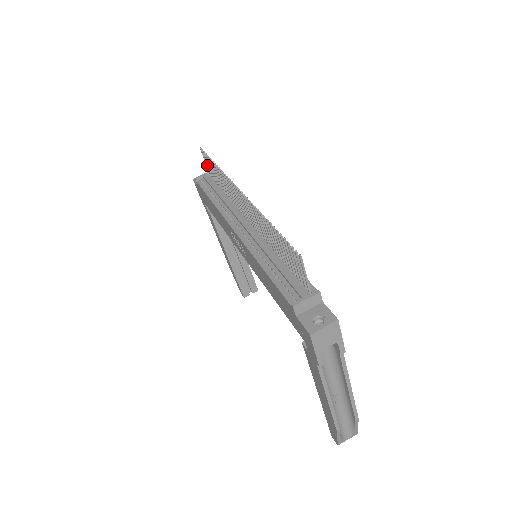
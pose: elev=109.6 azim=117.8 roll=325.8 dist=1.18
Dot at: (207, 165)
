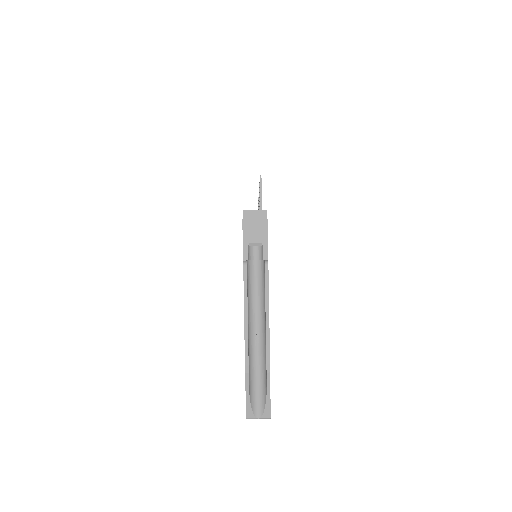
Dot at: occluded
